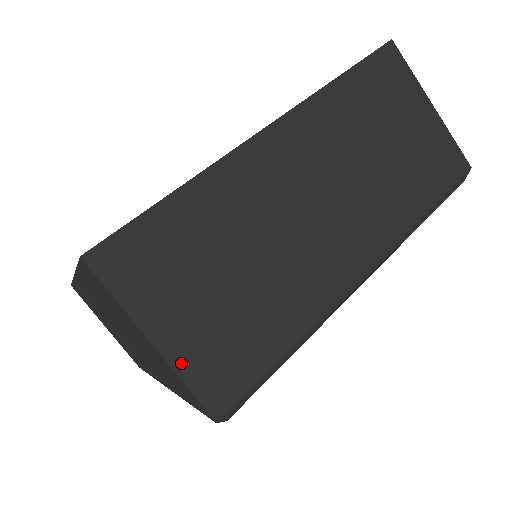
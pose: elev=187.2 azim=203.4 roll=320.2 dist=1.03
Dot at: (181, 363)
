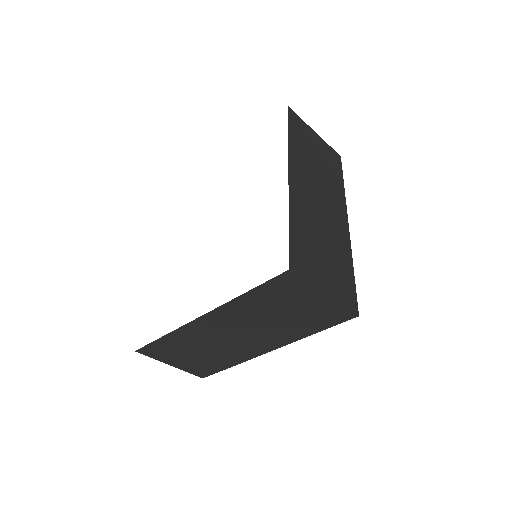
Dot at: (184, 369)
